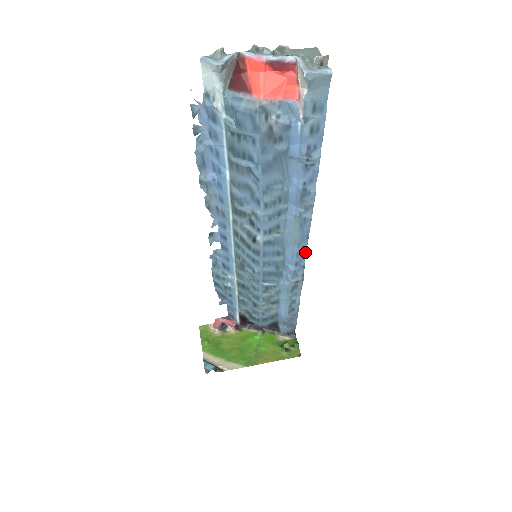
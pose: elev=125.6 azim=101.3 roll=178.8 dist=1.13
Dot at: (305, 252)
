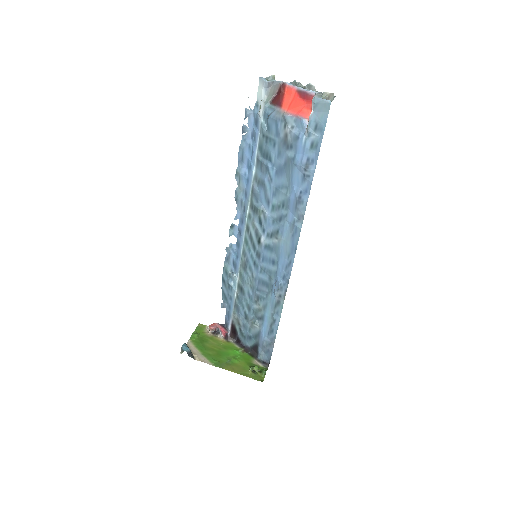
Dot at: (292, 265)
